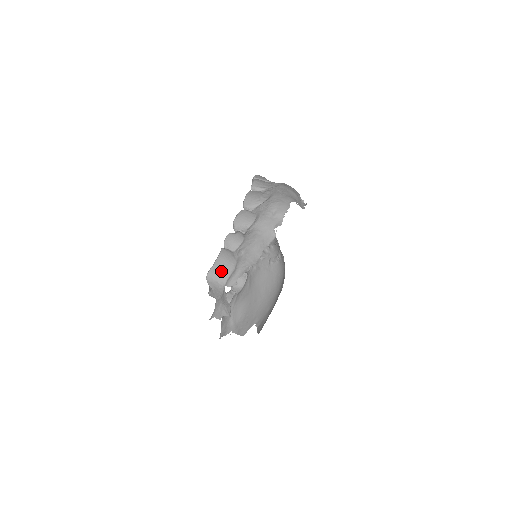
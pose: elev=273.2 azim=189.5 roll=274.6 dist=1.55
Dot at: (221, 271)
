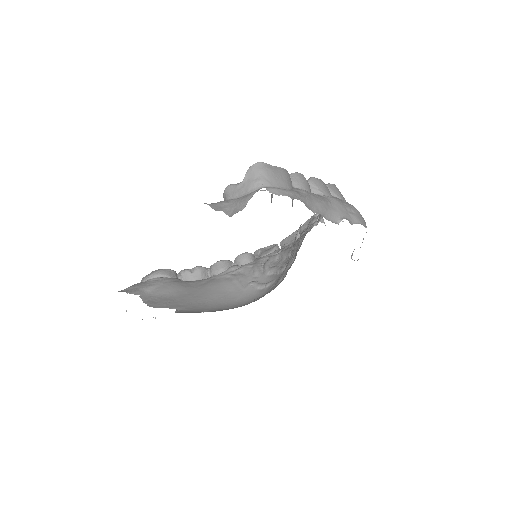
Dot at: (274, 175)
